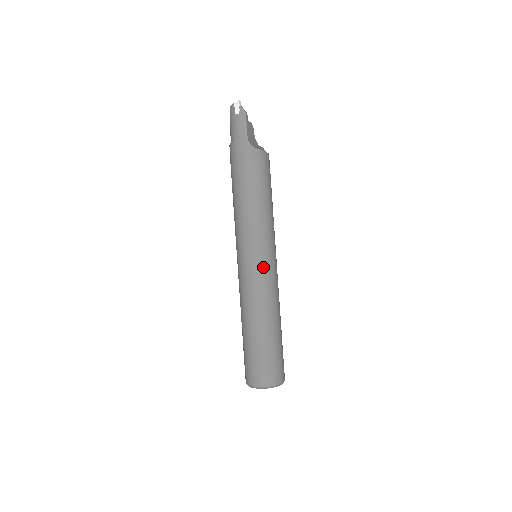
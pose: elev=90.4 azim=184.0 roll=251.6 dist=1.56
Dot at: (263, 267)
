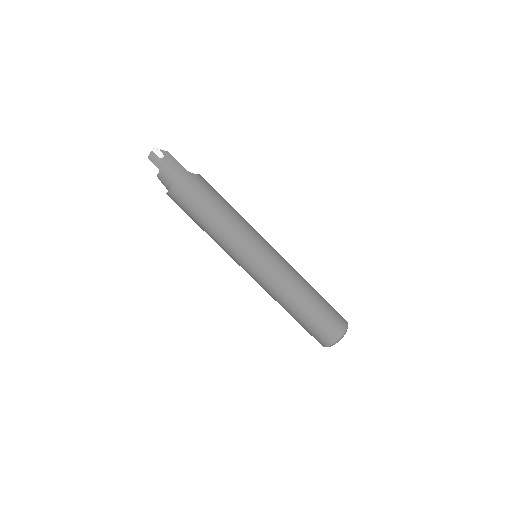
Dot at: (276, 253)
